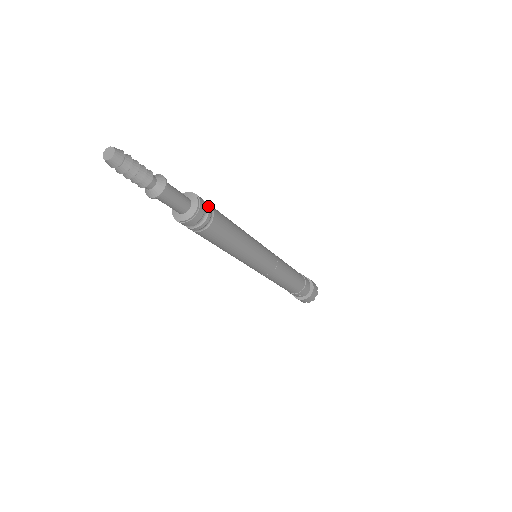
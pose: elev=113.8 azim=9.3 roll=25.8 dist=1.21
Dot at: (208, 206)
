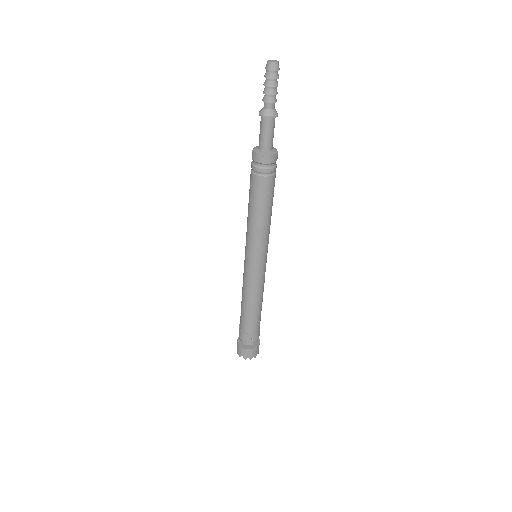
Dot at: occluded
